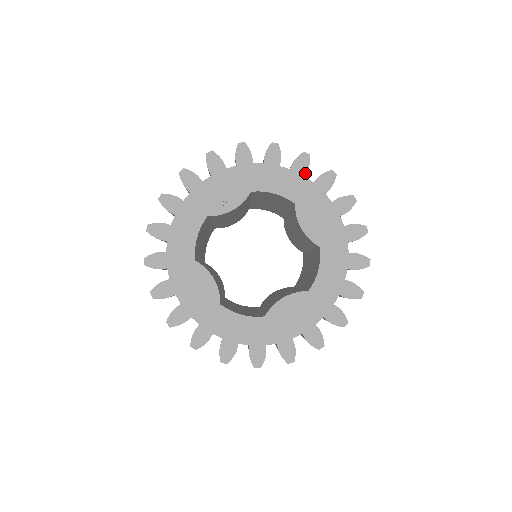
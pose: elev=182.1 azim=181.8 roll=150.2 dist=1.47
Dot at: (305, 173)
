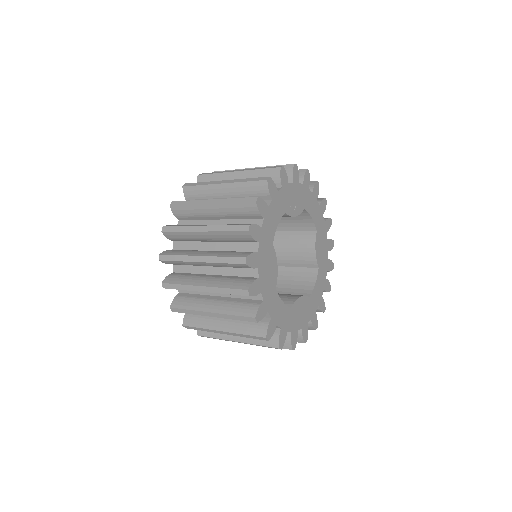
Dot at: occluded
